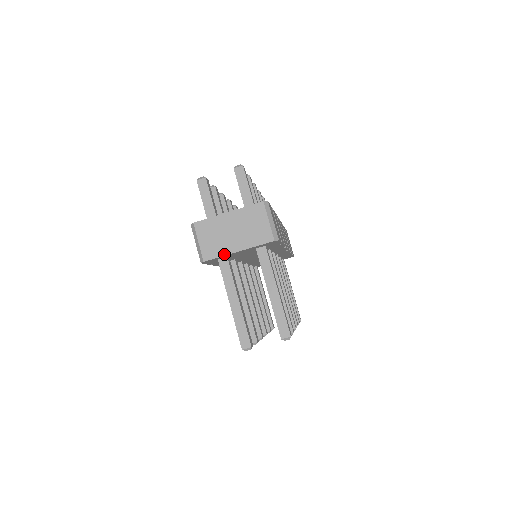
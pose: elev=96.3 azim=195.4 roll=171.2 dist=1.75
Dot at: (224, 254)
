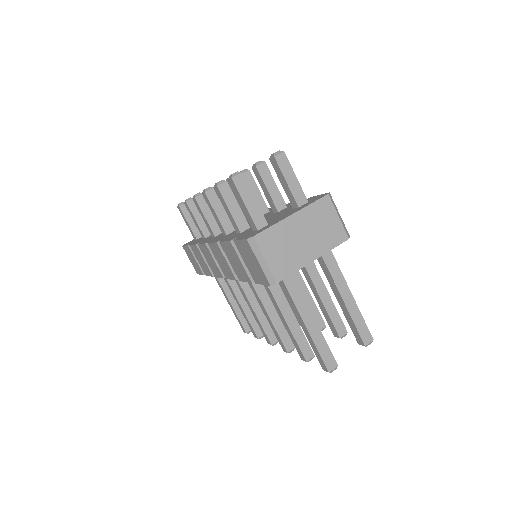
Dot at: (299, 268)
